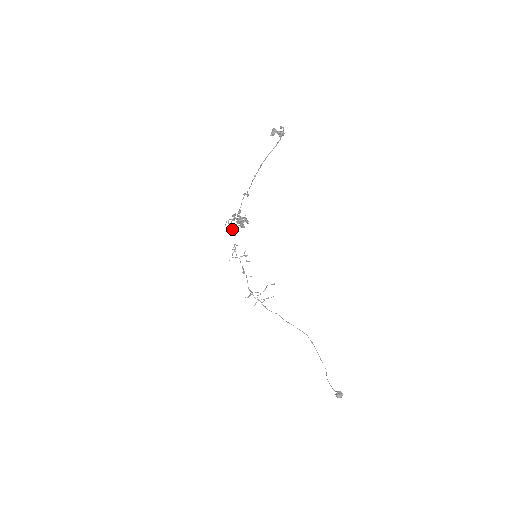
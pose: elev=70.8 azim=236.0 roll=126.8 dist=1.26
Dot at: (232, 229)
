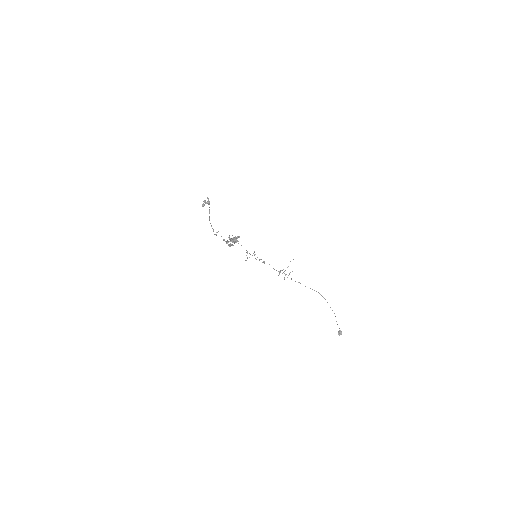
Dot at: occluded
